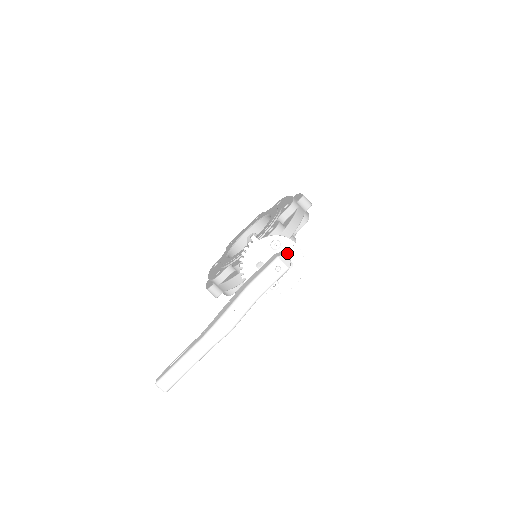
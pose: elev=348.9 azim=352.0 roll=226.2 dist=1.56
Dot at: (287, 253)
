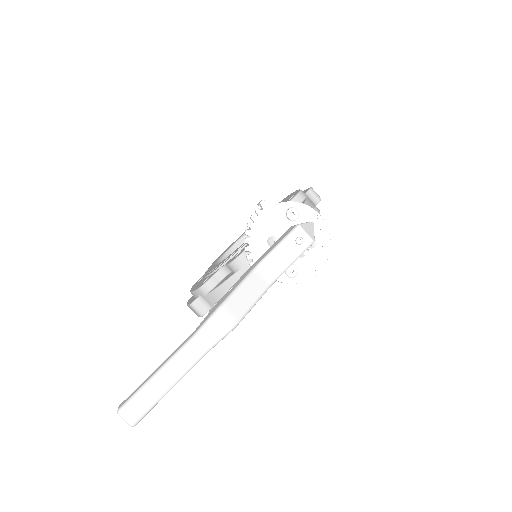
Dot at: (309, 223)
